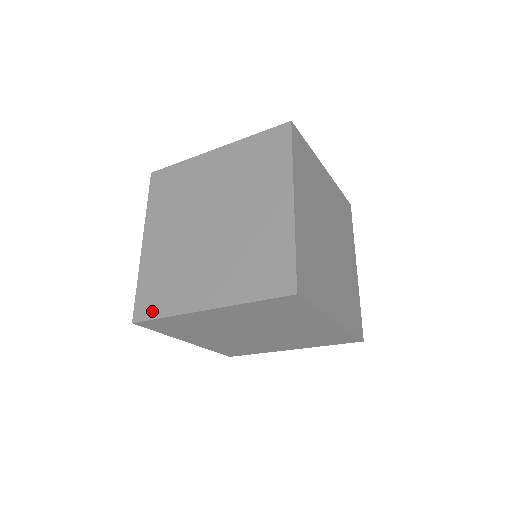
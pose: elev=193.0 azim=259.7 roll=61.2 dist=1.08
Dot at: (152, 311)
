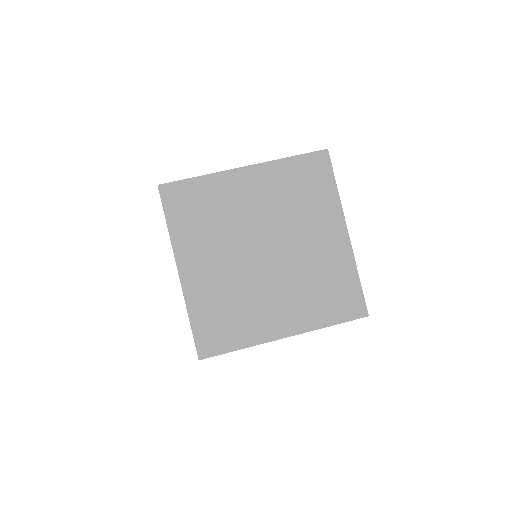
Dot at: (183, 181)
